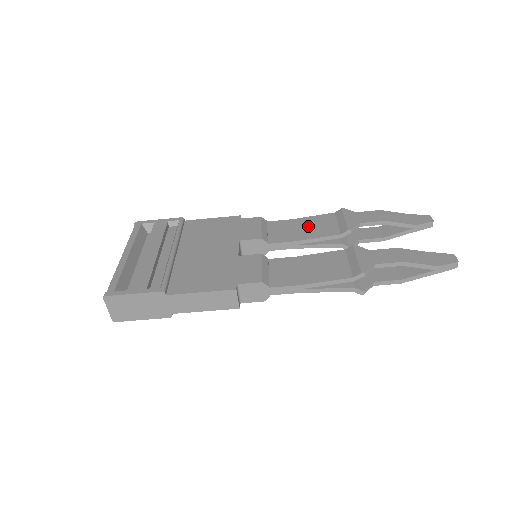
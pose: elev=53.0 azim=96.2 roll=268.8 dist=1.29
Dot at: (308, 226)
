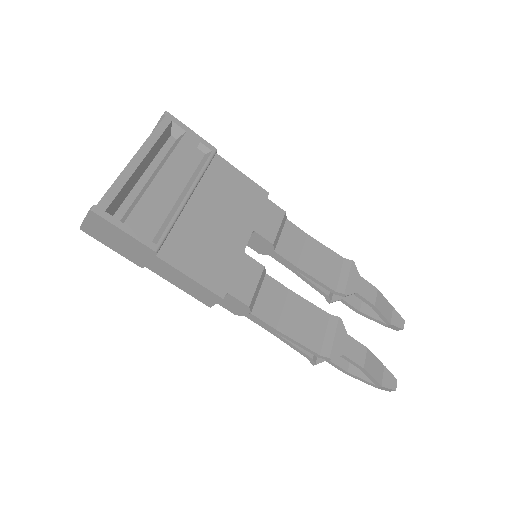
Dot at: (316, 256)
